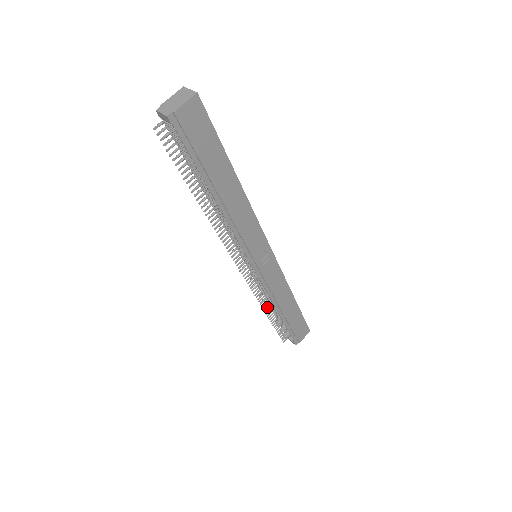
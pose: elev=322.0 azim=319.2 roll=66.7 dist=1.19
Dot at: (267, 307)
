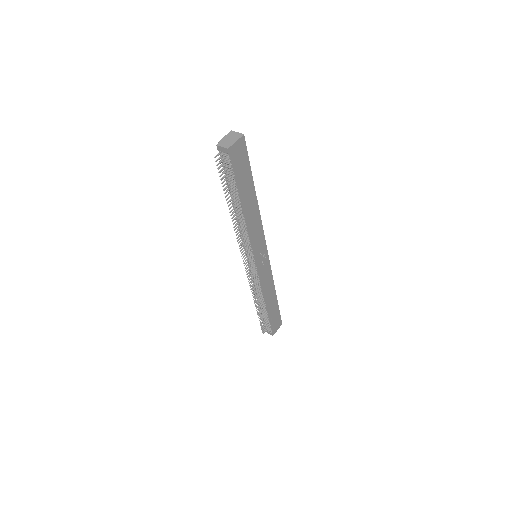
Dot at: (257, 301)
